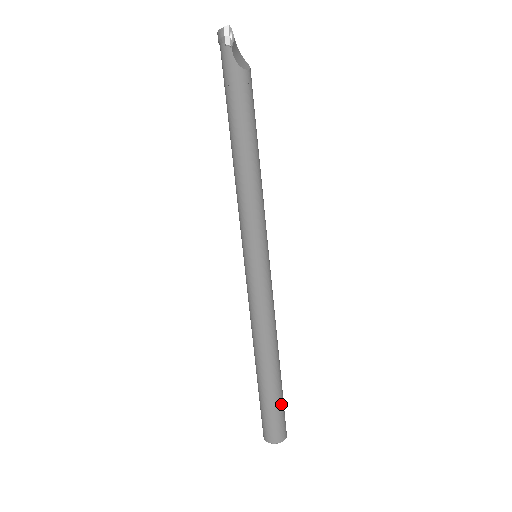
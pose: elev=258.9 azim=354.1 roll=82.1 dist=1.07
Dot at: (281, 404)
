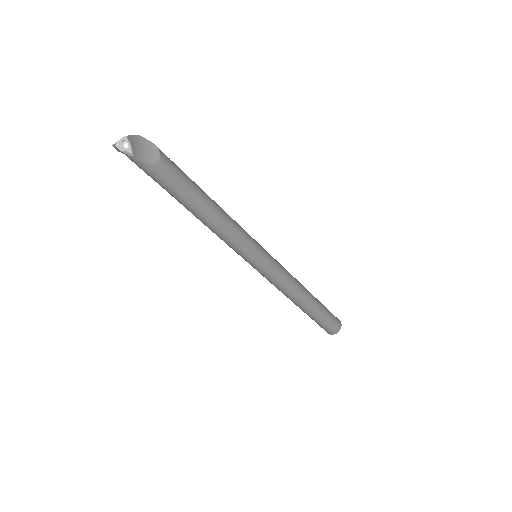
Dot at: (327, 316)
